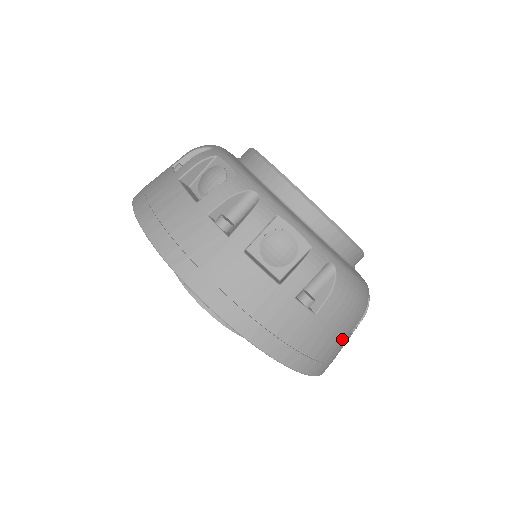
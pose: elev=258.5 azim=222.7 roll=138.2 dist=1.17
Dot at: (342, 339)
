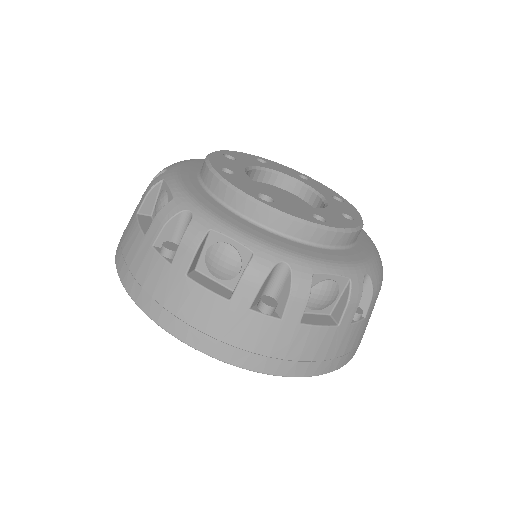
Dot at: occluded
